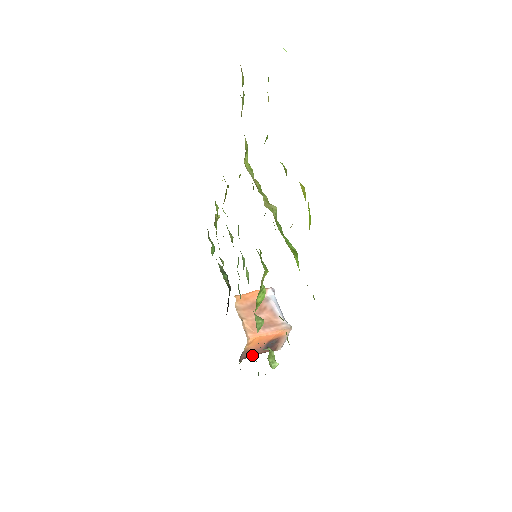
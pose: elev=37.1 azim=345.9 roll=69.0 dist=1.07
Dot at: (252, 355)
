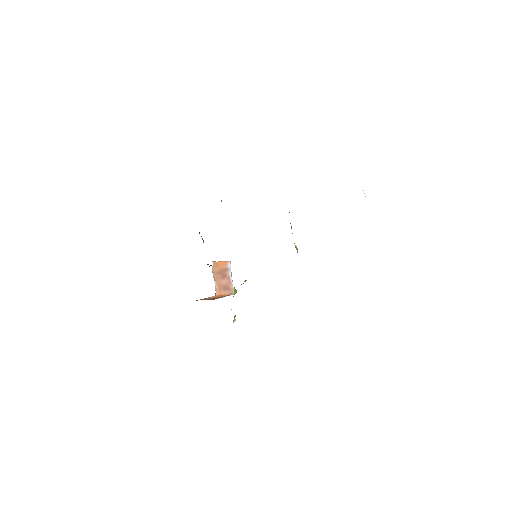
Dot at: occluded
